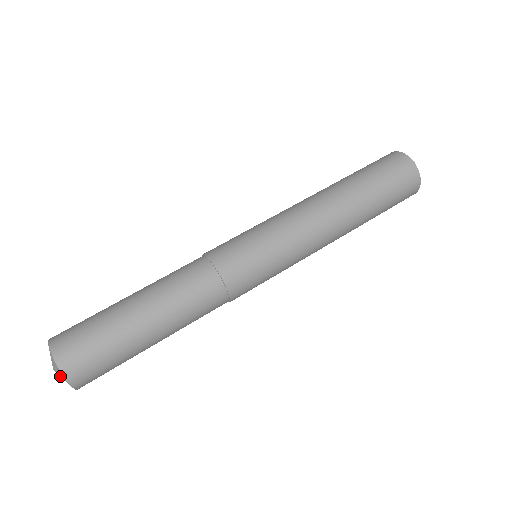
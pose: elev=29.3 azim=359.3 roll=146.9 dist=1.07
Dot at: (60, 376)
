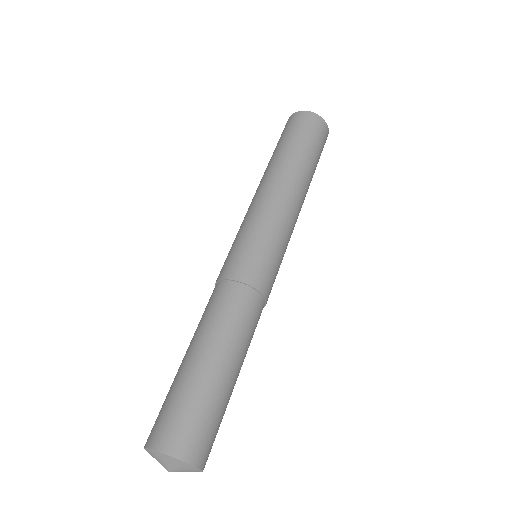
Dot at: occluded
